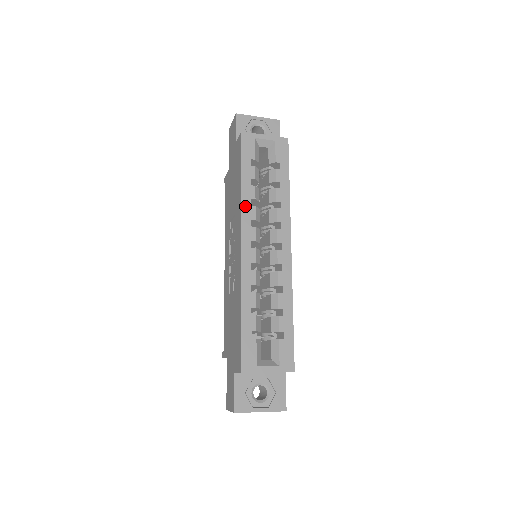
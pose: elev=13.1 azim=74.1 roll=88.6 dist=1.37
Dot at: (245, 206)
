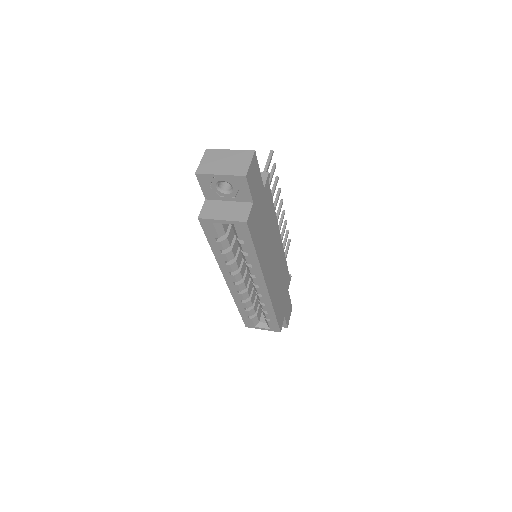
Dot at: (221, 265)
